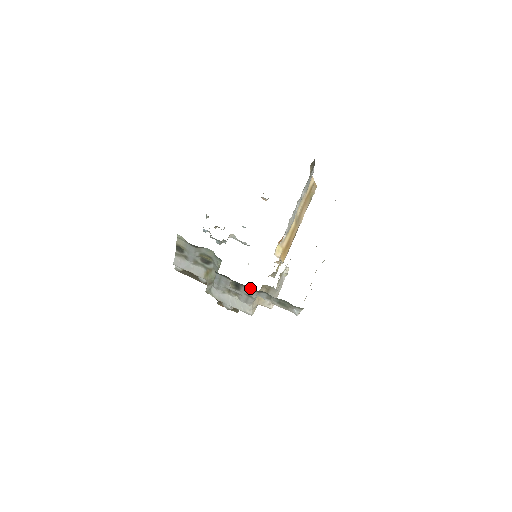
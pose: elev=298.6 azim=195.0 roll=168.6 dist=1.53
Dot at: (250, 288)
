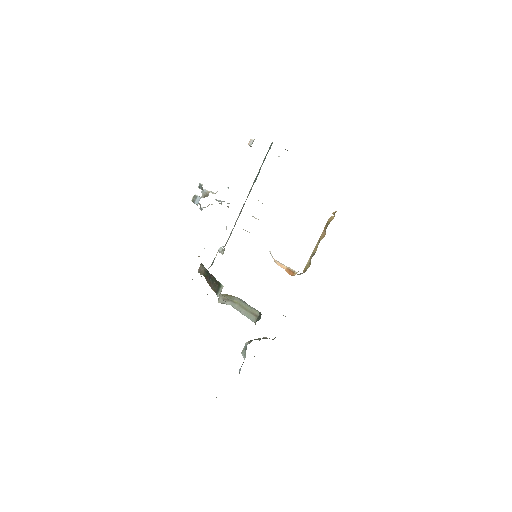
Dot at: occluded
